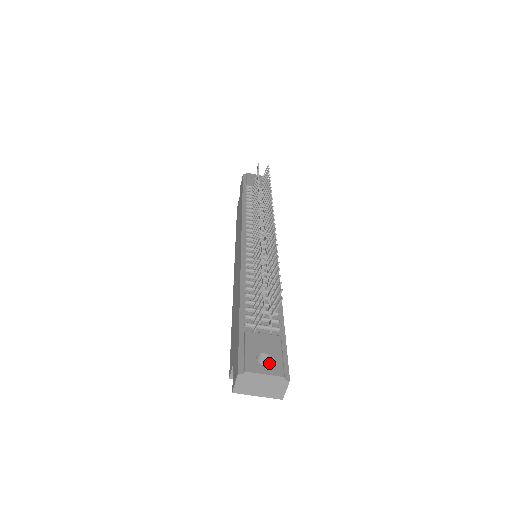
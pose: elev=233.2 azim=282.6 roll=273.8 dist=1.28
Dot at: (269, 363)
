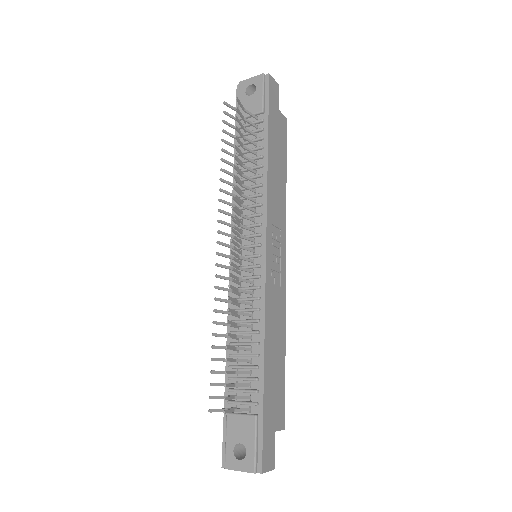
Dot at: (249, 447)
